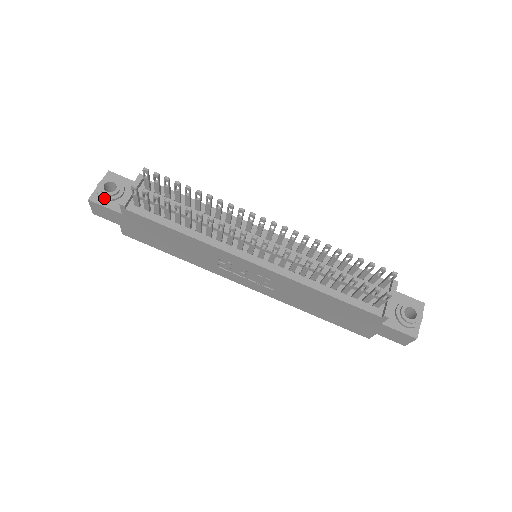
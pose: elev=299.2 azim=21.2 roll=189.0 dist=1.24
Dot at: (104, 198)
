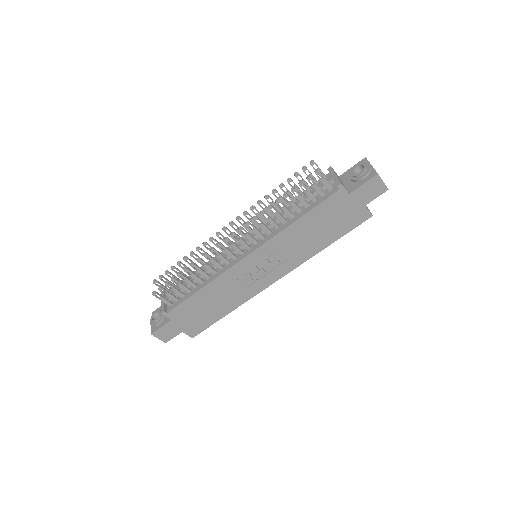
Dot at: (157, 324)
